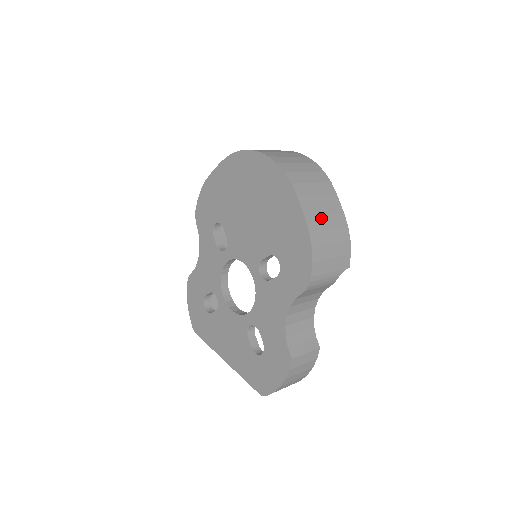
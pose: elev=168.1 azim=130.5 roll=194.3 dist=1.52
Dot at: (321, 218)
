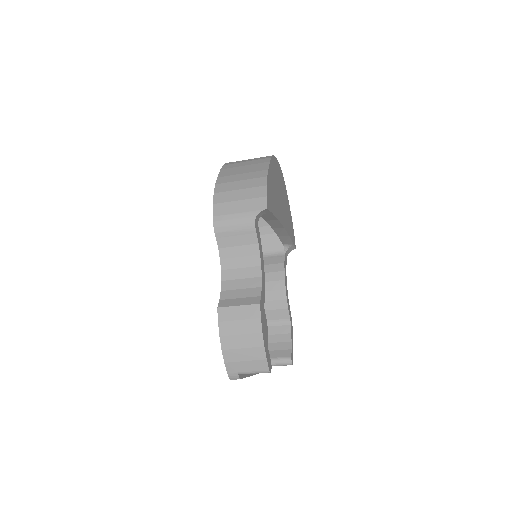
Dot at: (236, 176)
